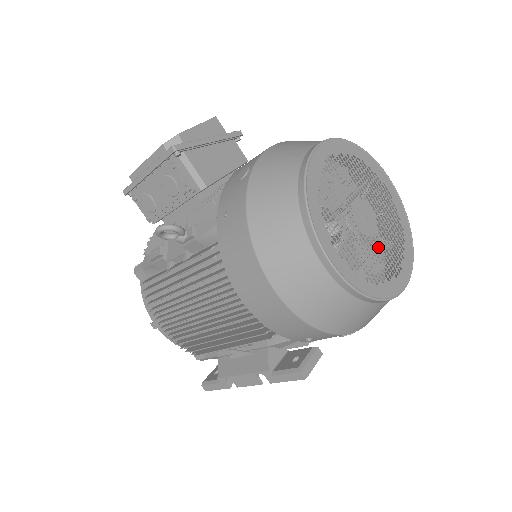
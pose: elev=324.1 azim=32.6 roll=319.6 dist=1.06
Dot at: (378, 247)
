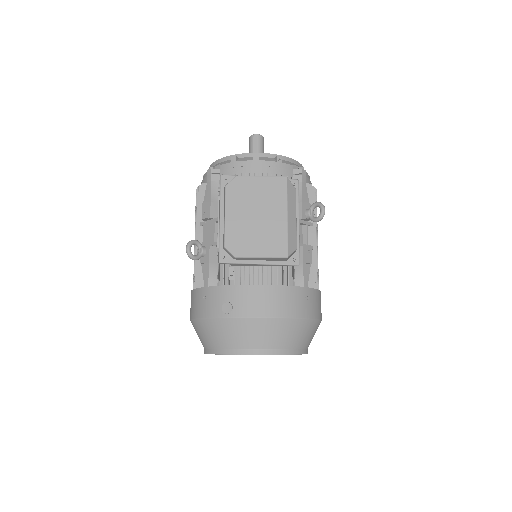
Dot at: occluded
